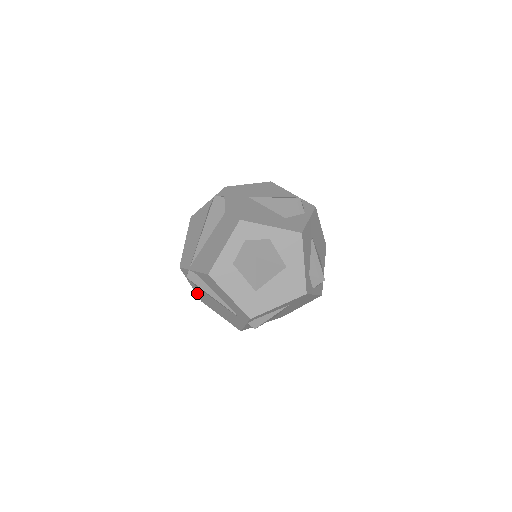
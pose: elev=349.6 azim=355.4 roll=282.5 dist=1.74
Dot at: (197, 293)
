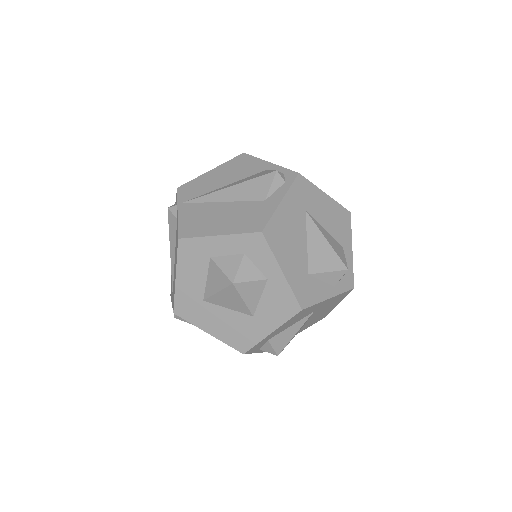
Dot at: occluded
